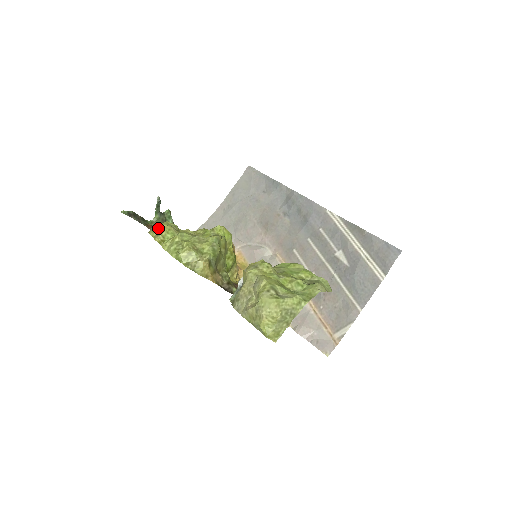
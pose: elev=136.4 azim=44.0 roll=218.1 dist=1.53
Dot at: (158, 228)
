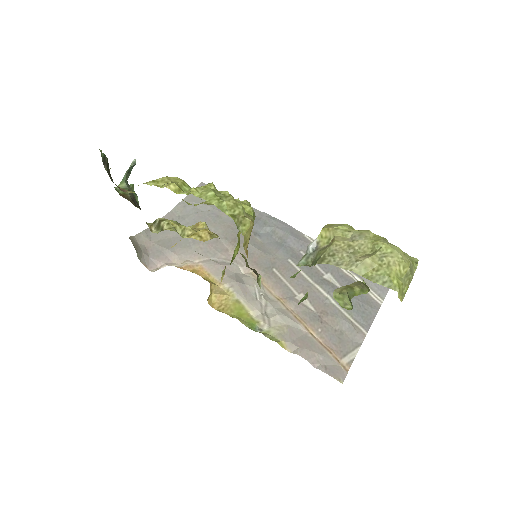
Dot at: (166, 178)
